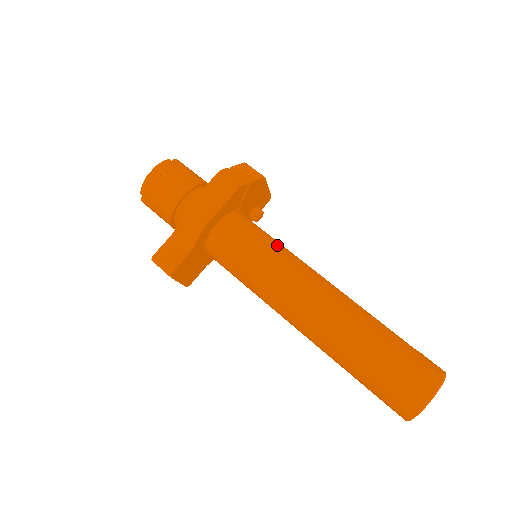
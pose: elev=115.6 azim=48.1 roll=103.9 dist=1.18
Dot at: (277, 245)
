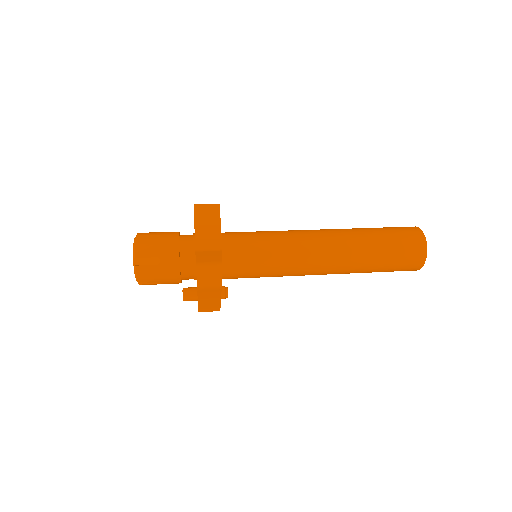
Dot at: occluded
